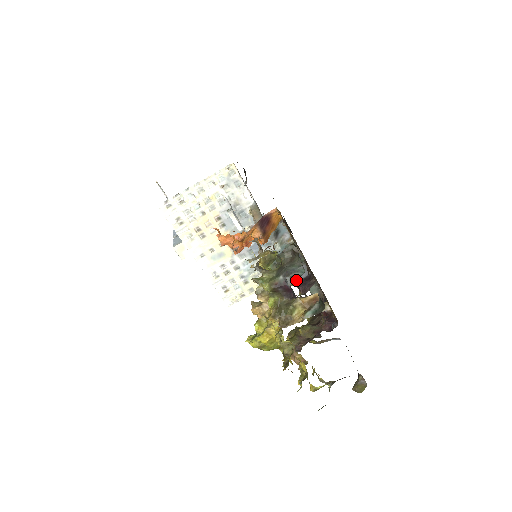
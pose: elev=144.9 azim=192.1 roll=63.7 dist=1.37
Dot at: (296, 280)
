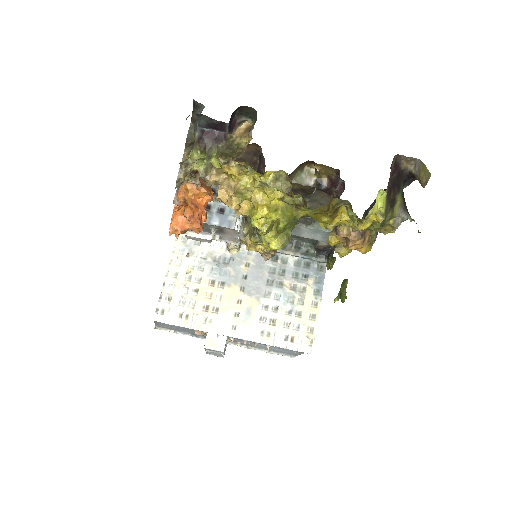
Dot at: (330, 260)
